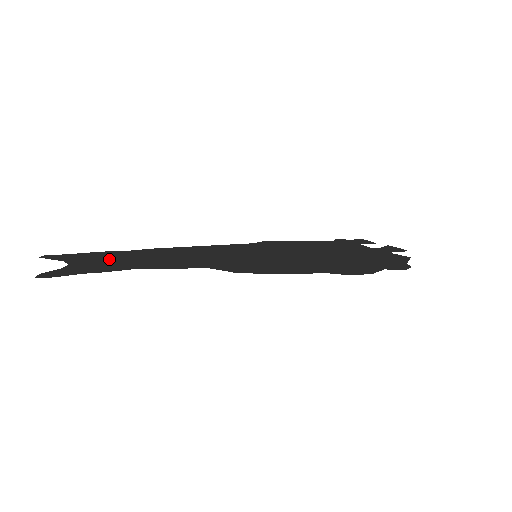
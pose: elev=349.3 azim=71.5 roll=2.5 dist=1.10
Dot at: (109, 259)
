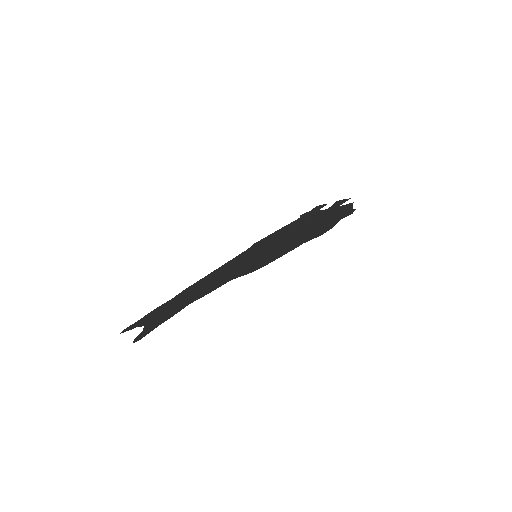
Dot at: (166, 310)
